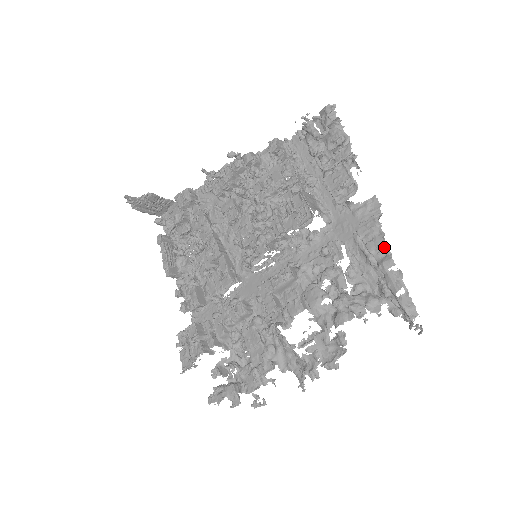
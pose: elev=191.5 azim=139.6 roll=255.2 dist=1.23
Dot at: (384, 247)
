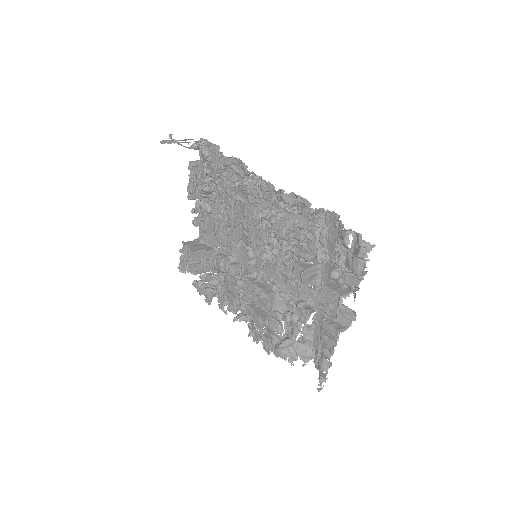
Dot at: (331, 349)
